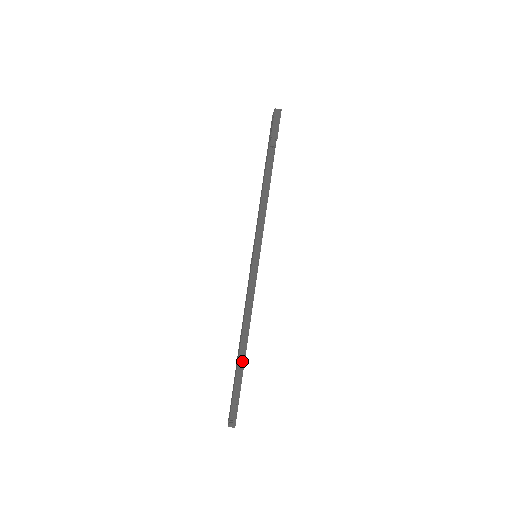
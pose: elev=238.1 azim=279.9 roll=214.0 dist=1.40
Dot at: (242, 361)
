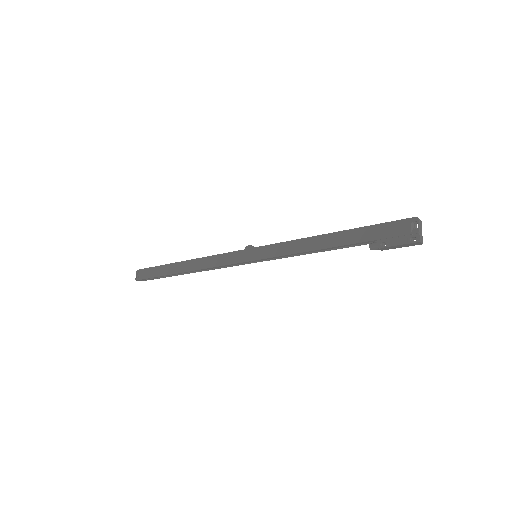
Dot at: (178, 274)
